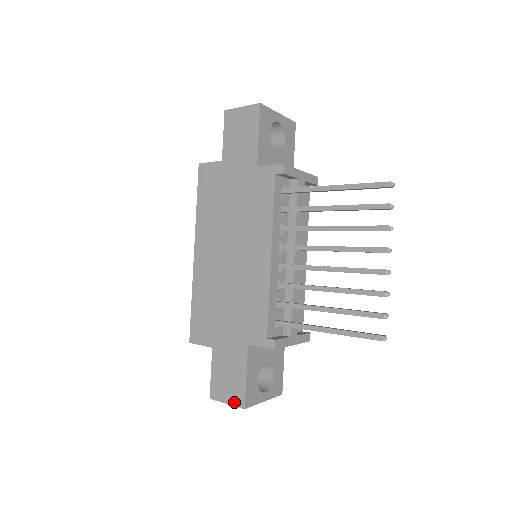
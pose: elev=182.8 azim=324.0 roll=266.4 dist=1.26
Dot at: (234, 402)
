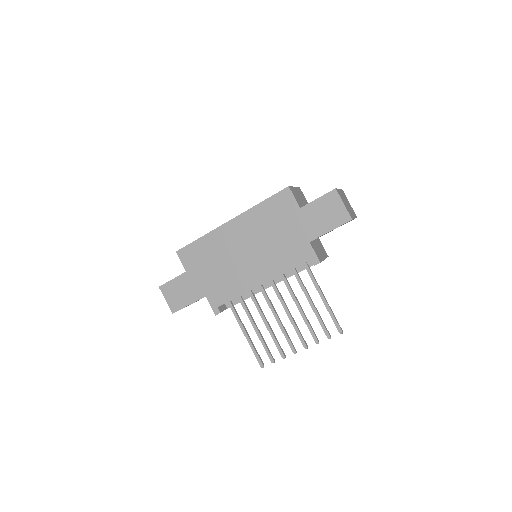
Dot at: (170, 305)
